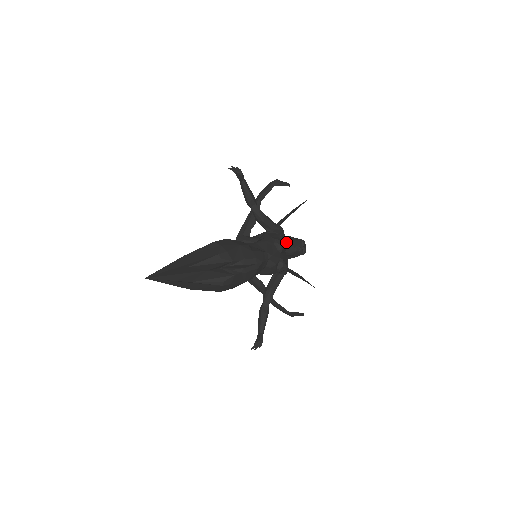
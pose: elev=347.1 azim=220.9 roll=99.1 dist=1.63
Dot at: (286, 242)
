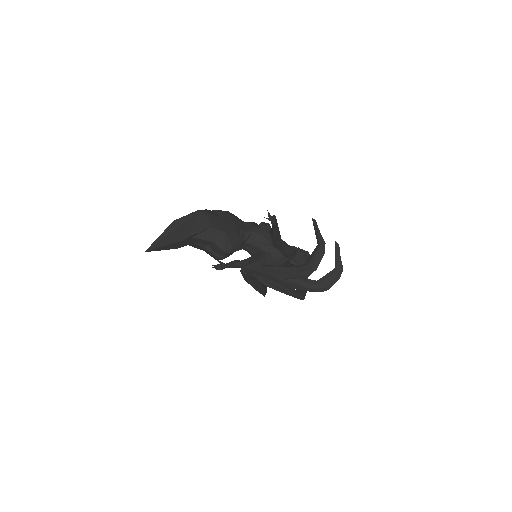
Dot at: occluded
